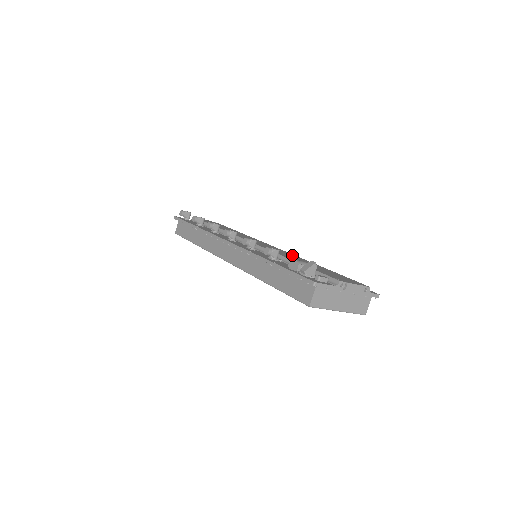
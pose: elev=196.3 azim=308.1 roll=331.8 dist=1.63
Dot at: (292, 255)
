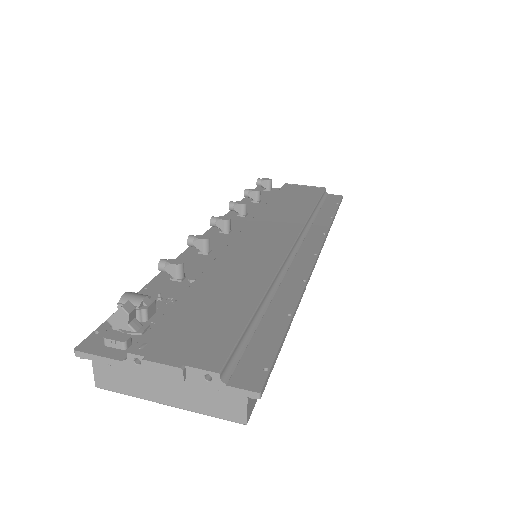
Dot at: (266, 263)
